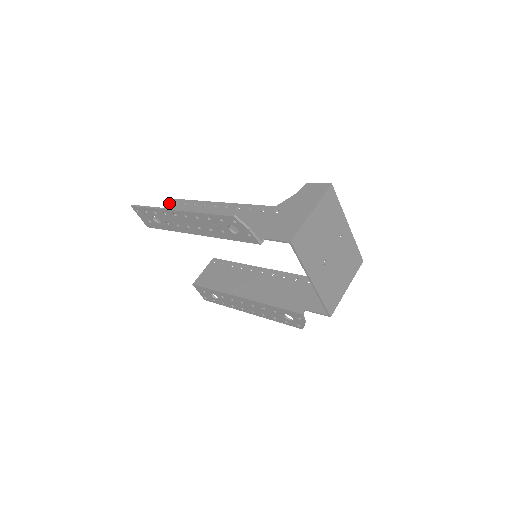
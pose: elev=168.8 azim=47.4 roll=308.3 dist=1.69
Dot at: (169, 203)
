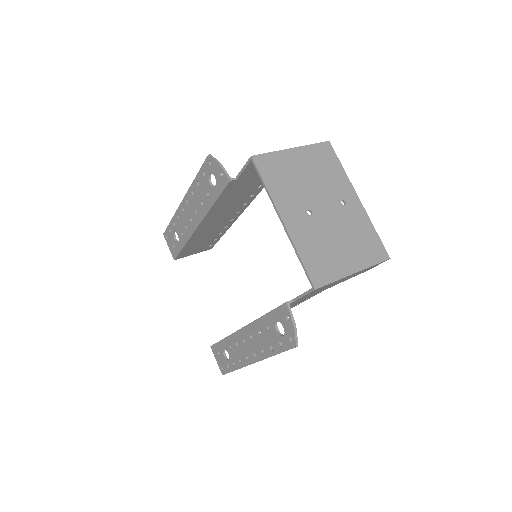
Dot at: occluded
